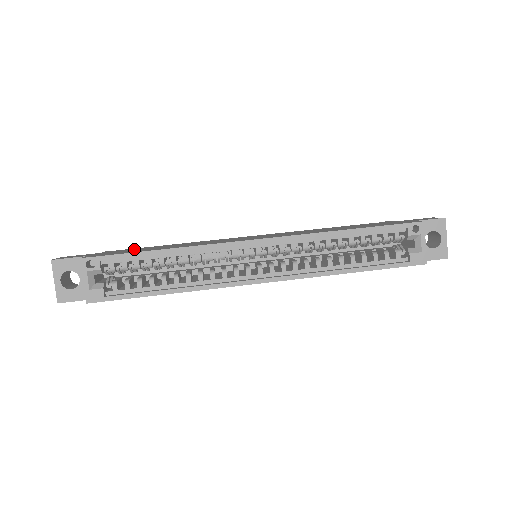
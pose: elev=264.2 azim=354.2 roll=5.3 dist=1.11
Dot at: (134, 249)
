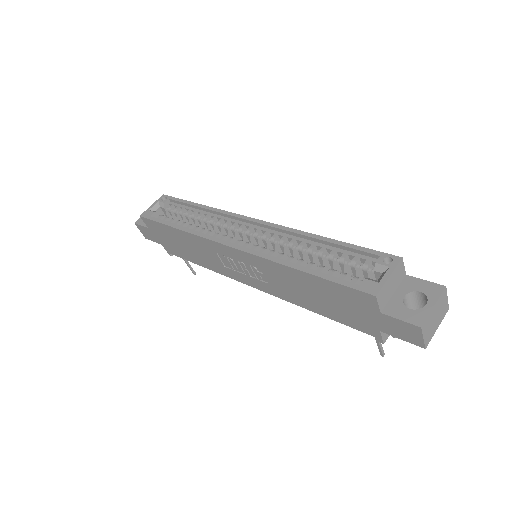
Dot at: occluded
